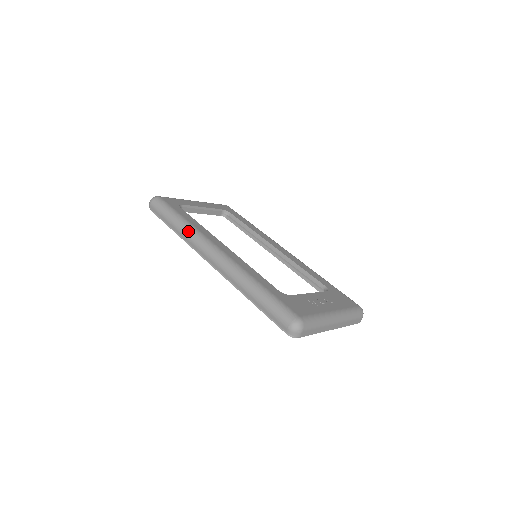
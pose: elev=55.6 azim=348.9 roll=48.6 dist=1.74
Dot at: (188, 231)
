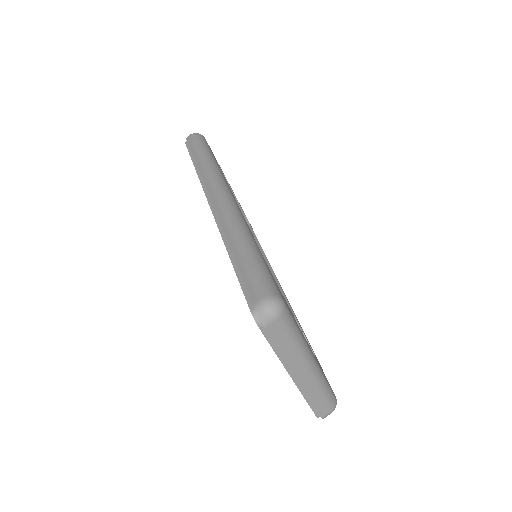
Dot at: (212, 167)
